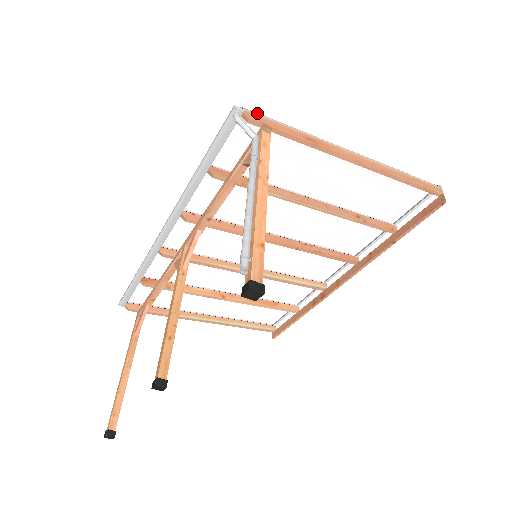
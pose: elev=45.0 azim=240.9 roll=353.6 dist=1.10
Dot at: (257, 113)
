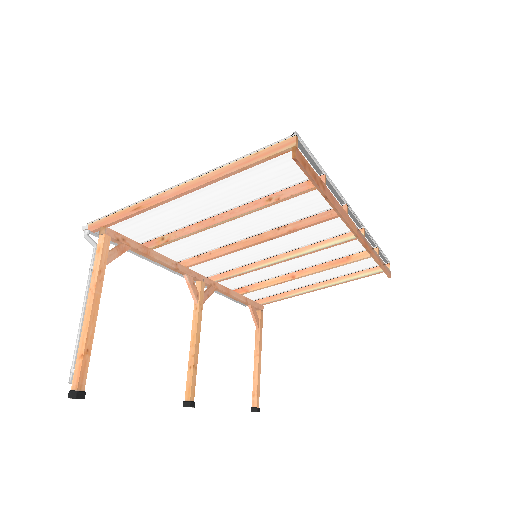
Dot at: (98, 219)
